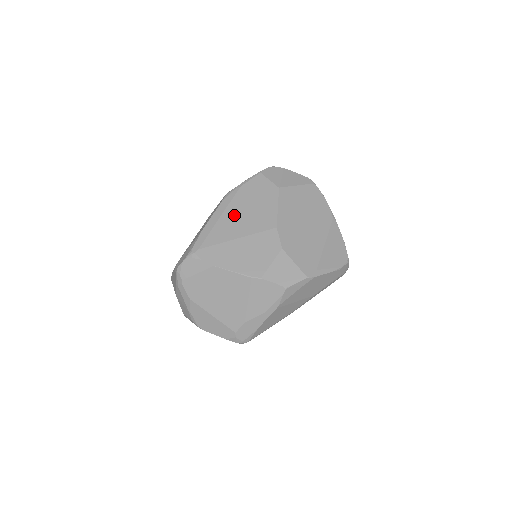
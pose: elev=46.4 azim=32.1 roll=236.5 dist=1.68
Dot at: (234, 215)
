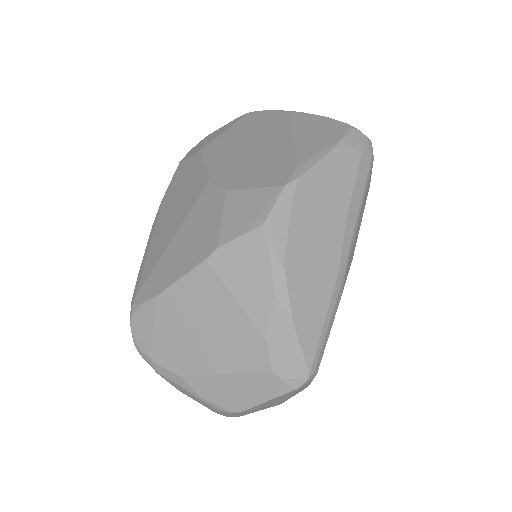
Dot at: (164, 223)
